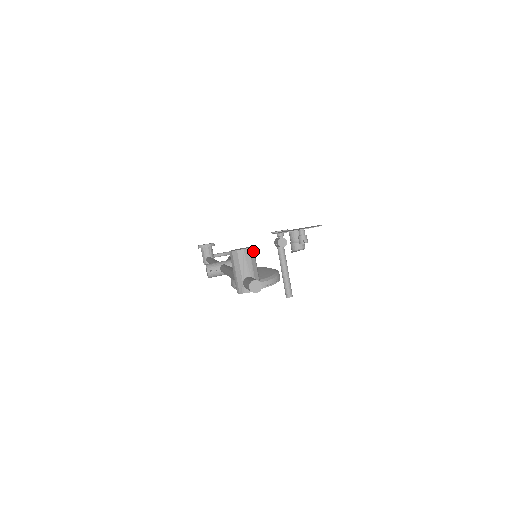
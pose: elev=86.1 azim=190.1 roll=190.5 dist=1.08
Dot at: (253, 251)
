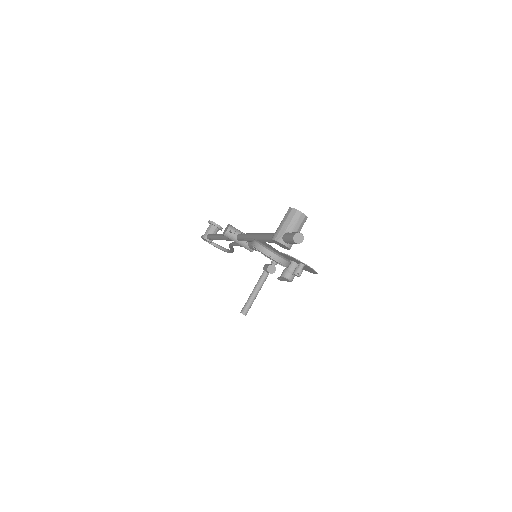
Dot at: occluded
